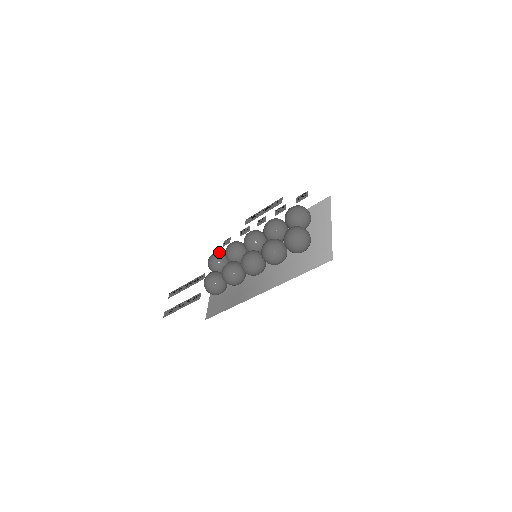
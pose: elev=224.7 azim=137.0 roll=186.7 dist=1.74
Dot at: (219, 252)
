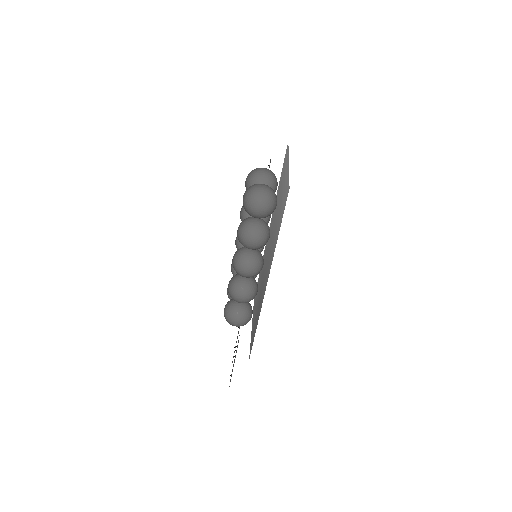
Dot at: occluded
